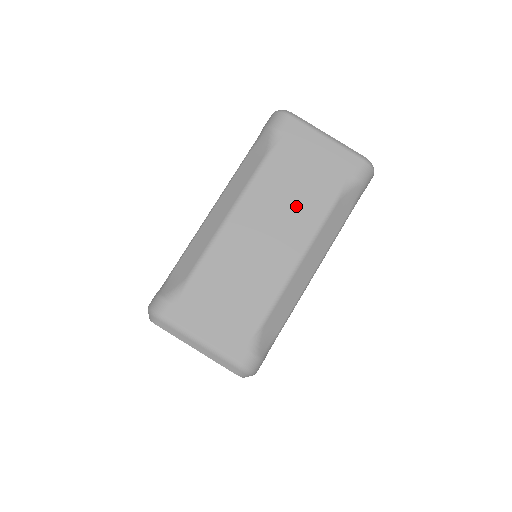
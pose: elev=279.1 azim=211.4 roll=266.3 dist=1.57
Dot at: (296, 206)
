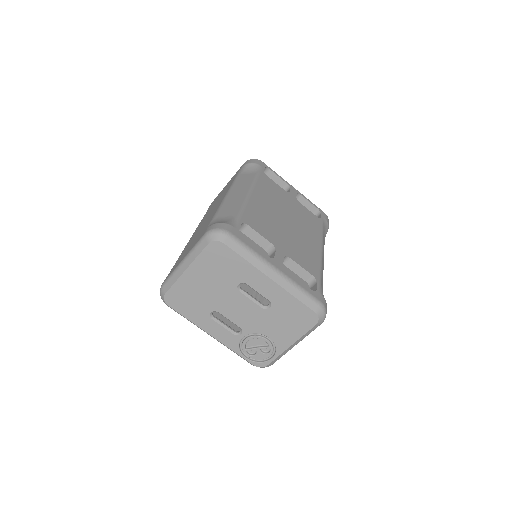
Dot at: occluded
